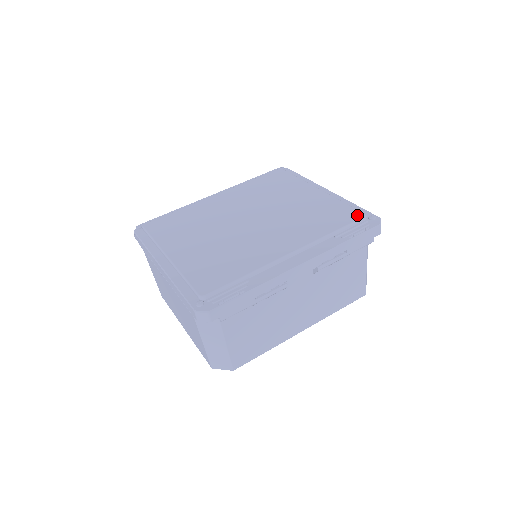
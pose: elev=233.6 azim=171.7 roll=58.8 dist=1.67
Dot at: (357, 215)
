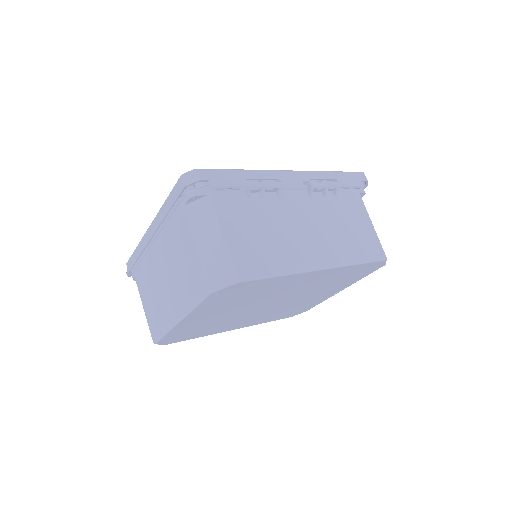
Dot at: occluded
